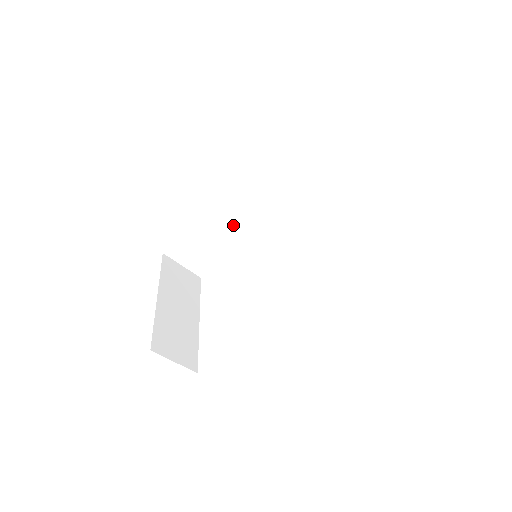
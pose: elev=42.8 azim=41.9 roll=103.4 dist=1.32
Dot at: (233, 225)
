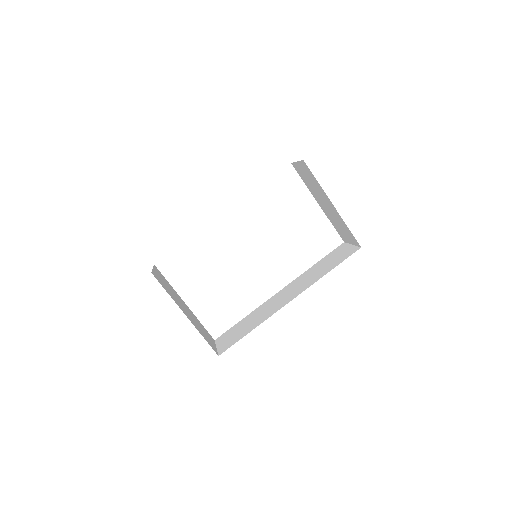
Dot at: occluded
